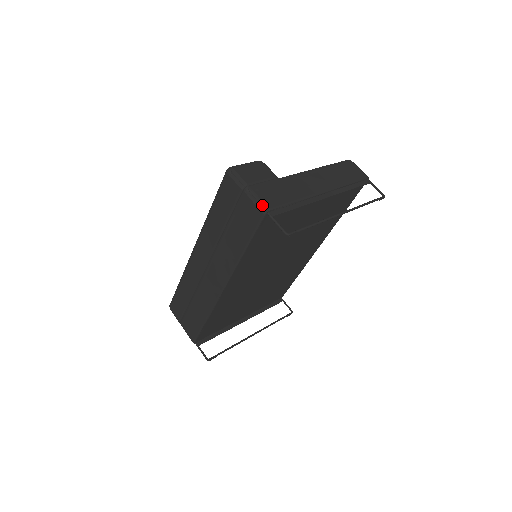
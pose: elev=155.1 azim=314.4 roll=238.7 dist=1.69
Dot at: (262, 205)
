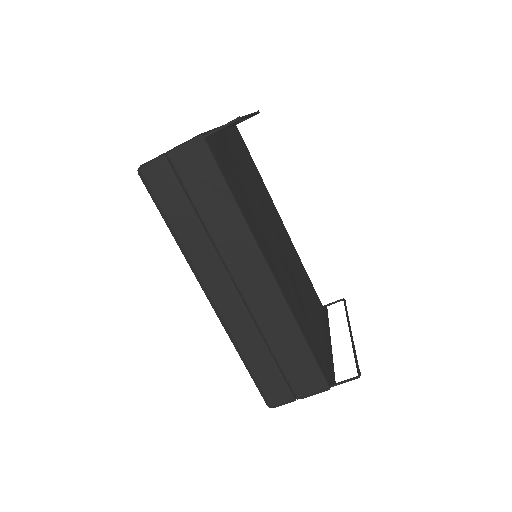
Dot at: (193, 139)
